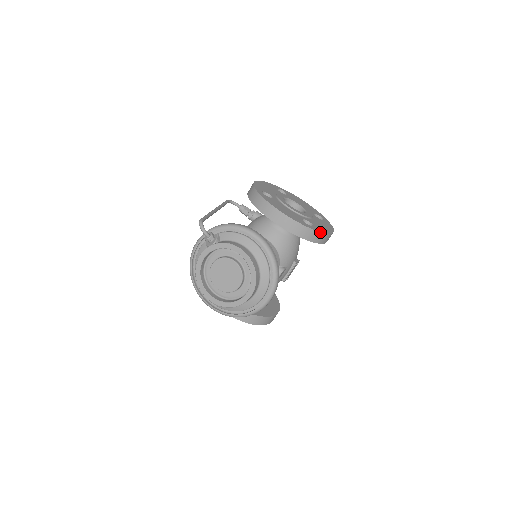
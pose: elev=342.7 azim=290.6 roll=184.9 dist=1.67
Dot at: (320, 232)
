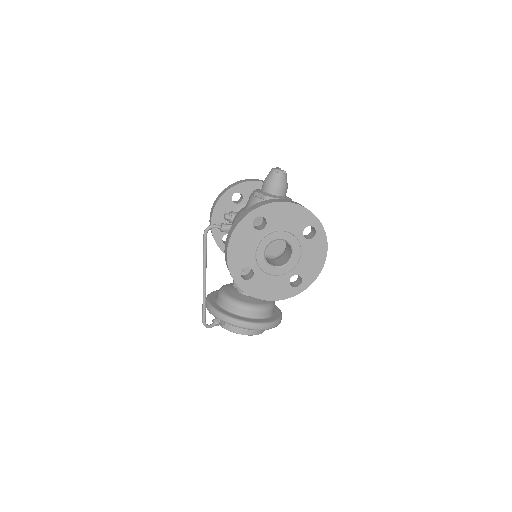
Dot at: occluded
